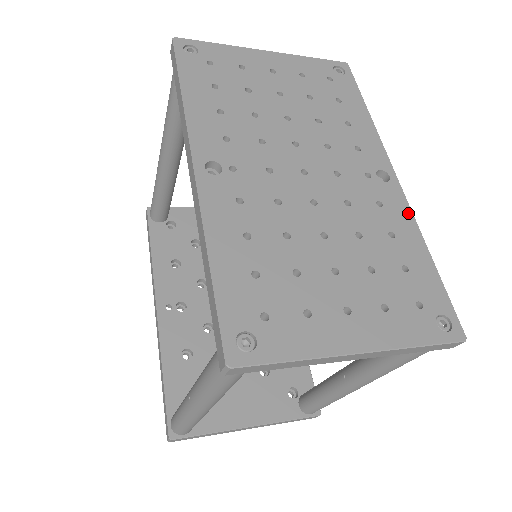
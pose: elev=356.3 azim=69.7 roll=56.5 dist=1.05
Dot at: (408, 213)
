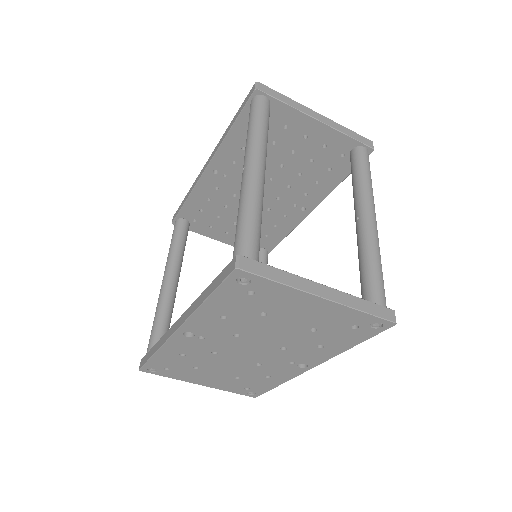
Dot at: occluded
